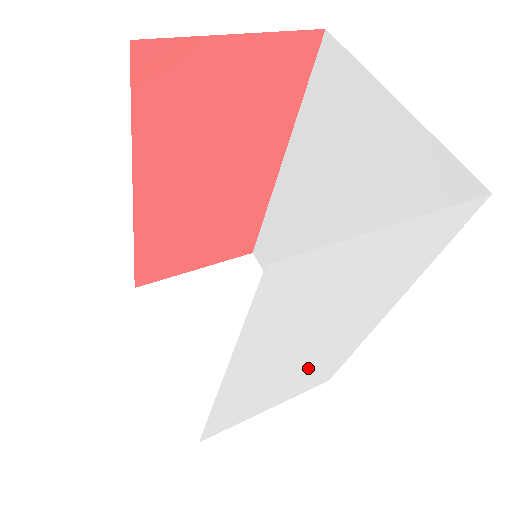
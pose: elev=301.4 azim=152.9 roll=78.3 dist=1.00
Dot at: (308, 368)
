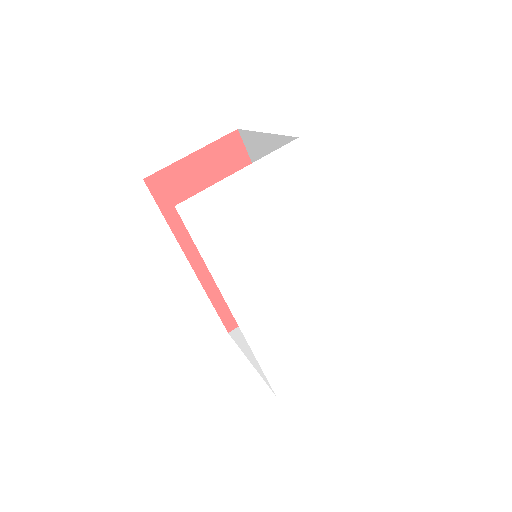
Dot at: (314, 307)
